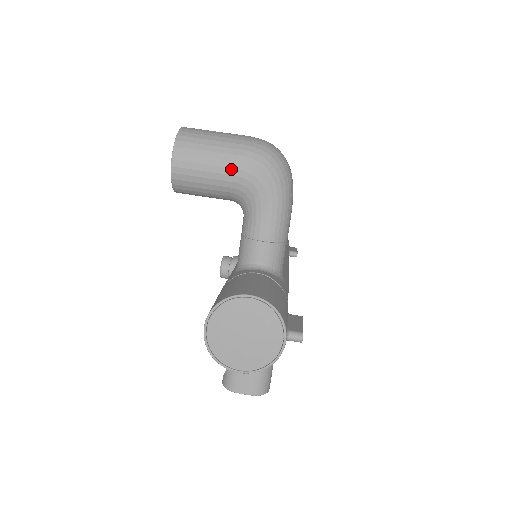
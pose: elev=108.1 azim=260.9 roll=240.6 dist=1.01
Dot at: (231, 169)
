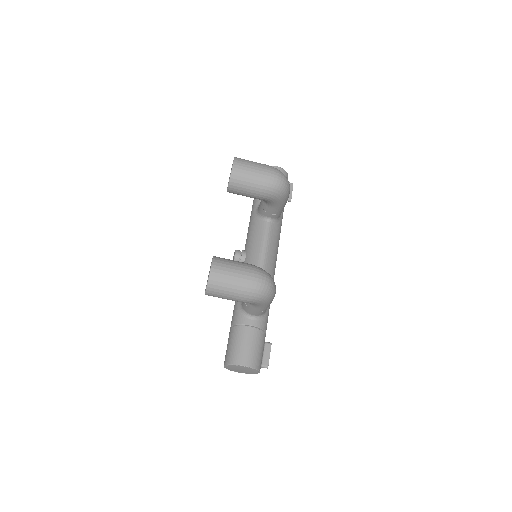
Dot at: (239, 301)
